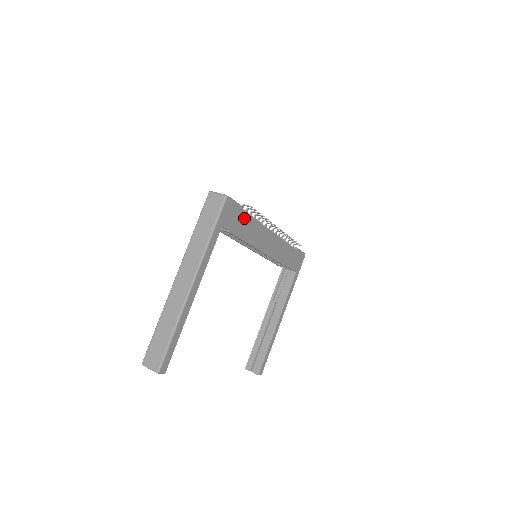
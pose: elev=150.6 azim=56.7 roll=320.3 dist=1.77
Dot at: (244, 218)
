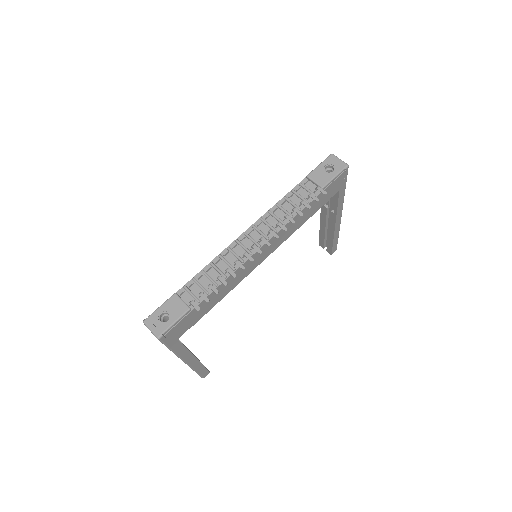
Dot at: (200, 306)
